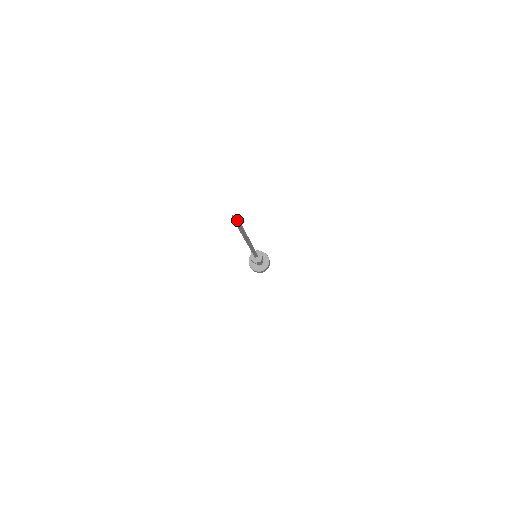
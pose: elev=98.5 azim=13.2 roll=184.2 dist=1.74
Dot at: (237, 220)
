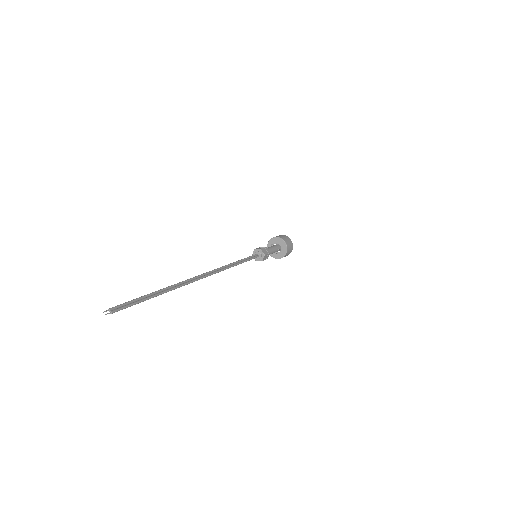
Dot at: (121, 308)
